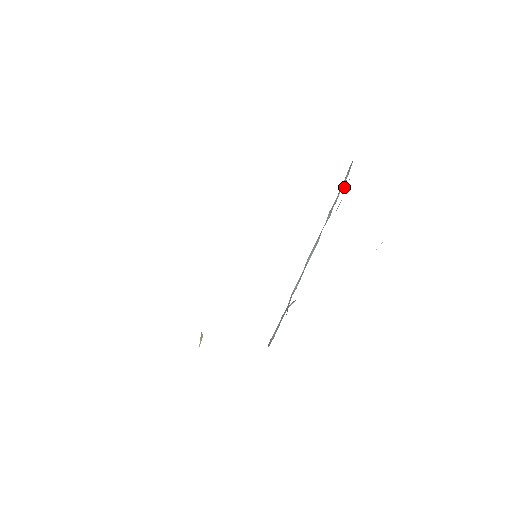
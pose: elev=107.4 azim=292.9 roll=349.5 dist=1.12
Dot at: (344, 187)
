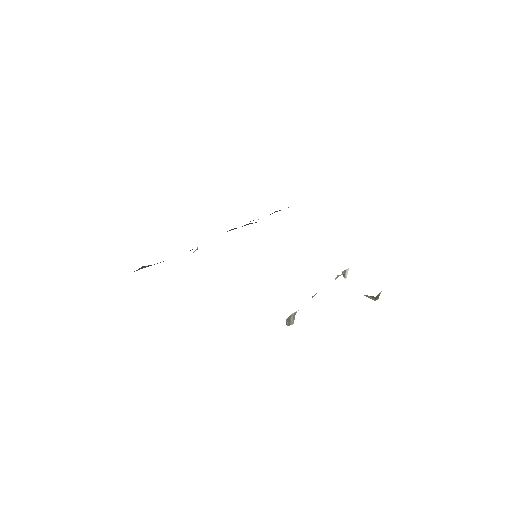
Dot at: occluded
